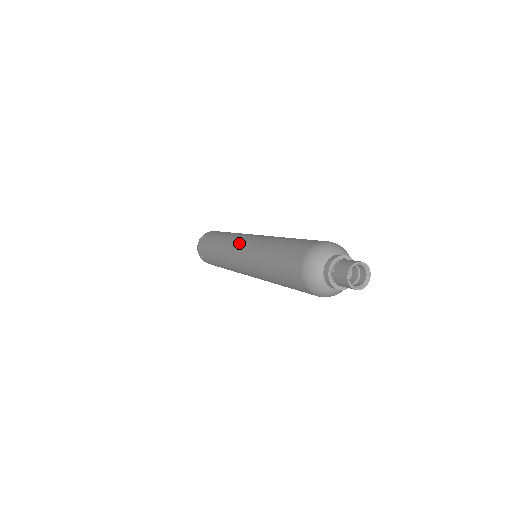
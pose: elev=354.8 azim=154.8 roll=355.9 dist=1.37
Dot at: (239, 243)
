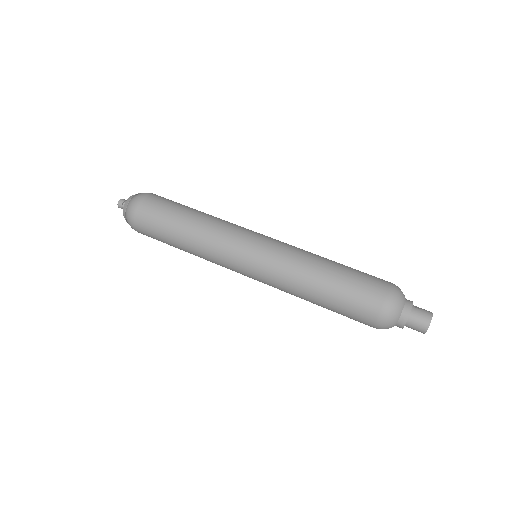
Dot at: occluded
